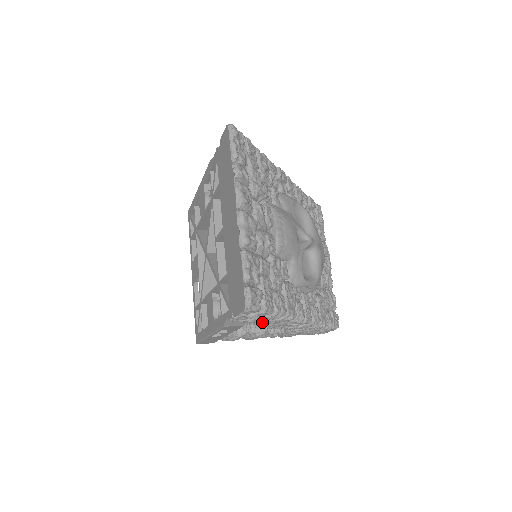
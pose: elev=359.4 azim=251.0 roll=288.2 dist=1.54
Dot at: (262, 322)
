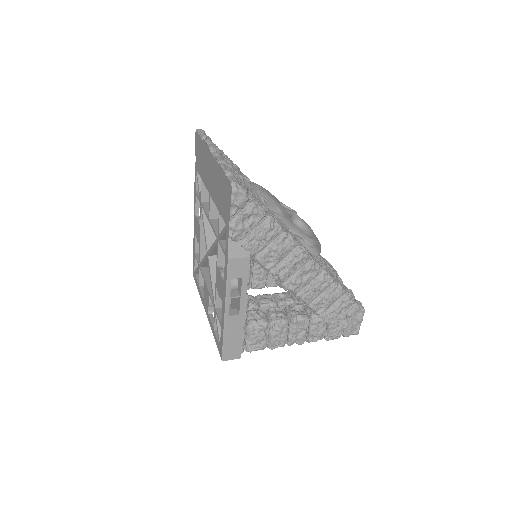
Dot at: (265, 251)
